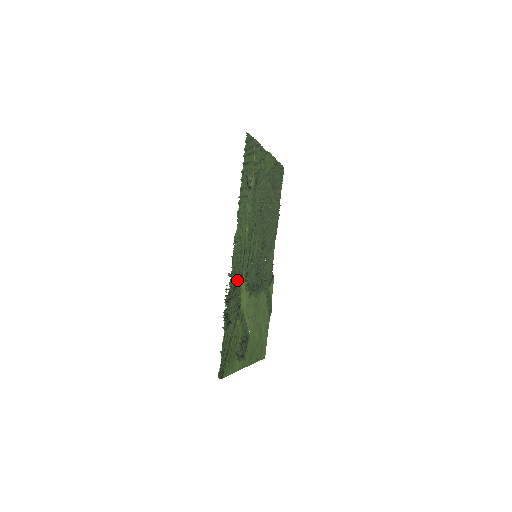
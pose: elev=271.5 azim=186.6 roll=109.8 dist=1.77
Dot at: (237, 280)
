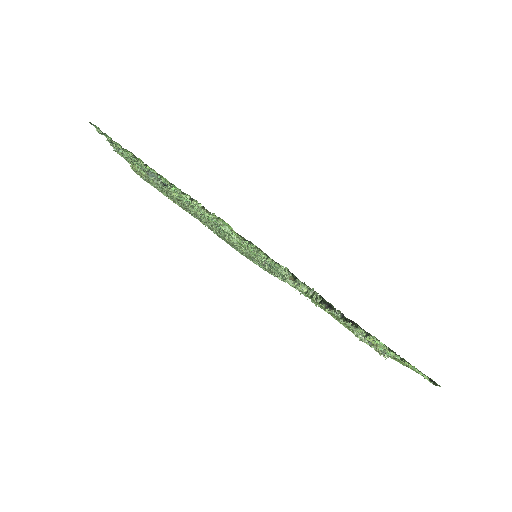
Dot at: occluded
